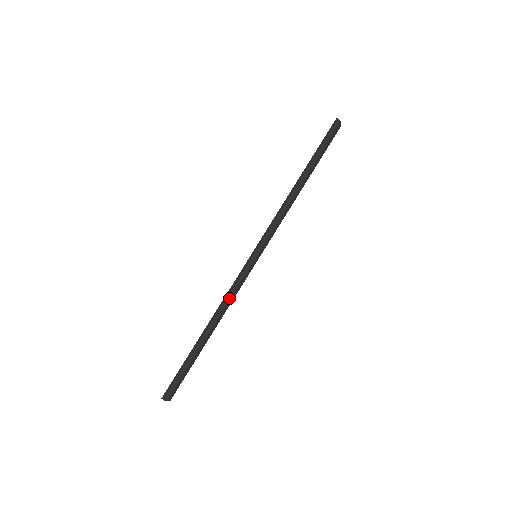
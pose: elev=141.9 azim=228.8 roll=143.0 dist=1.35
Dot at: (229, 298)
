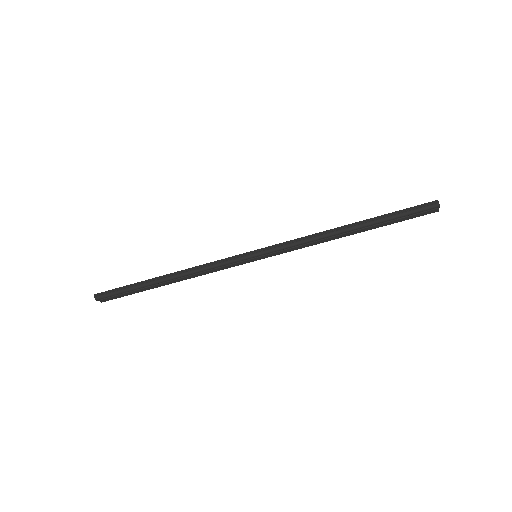
Dot at: (204, 269)
